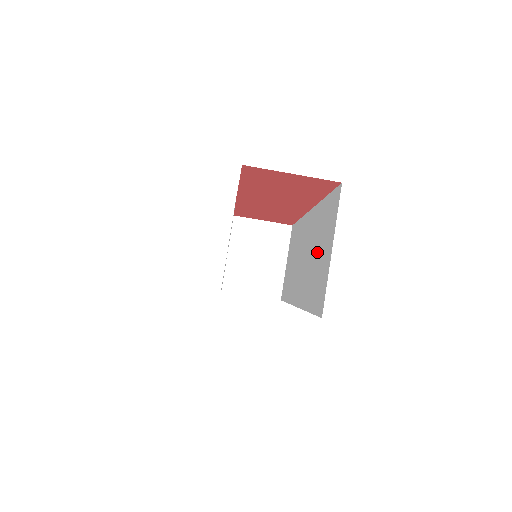
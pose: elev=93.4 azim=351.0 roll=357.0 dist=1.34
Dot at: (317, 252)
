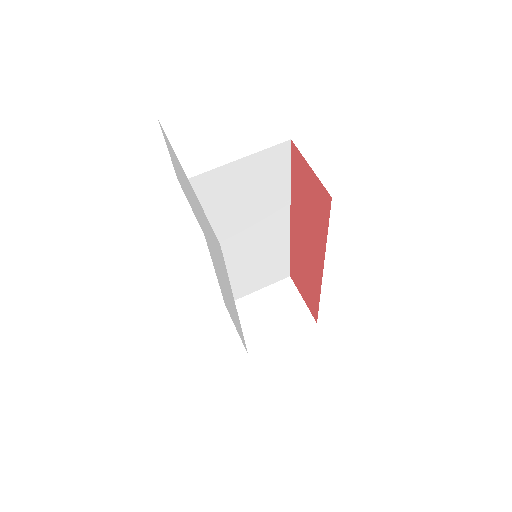
Dot at: occluded
